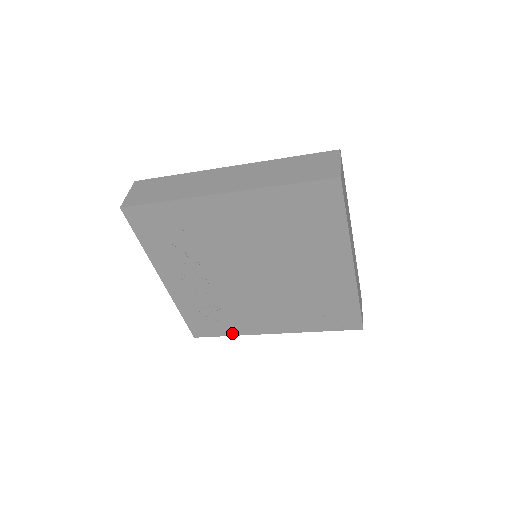
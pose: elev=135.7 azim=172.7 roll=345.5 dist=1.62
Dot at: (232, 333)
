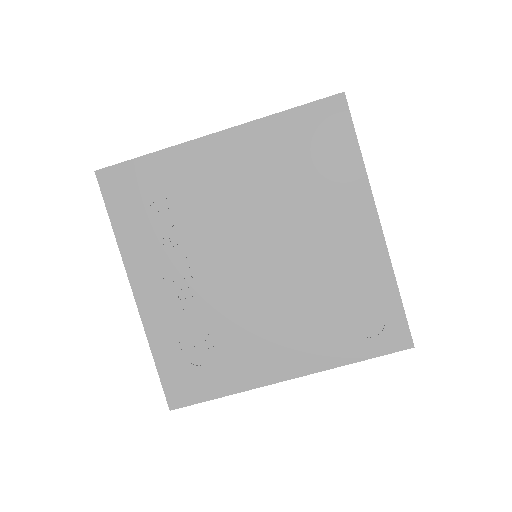
Dot at: (227, 389)
